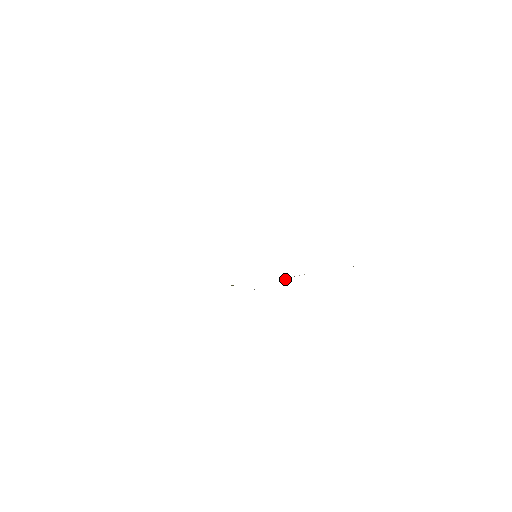
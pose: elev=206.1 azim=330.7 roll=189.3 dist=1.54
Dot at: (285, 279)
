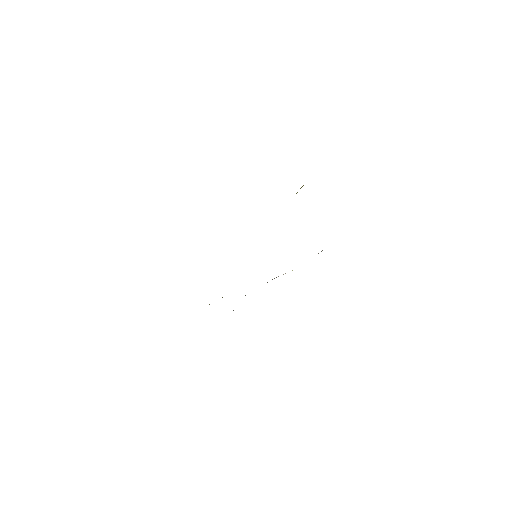
Dot at: occluded
